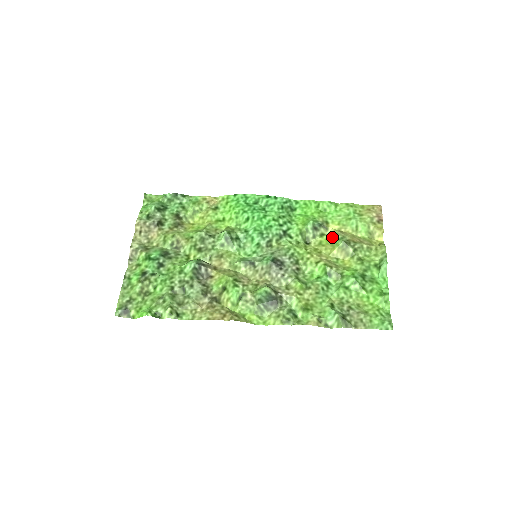
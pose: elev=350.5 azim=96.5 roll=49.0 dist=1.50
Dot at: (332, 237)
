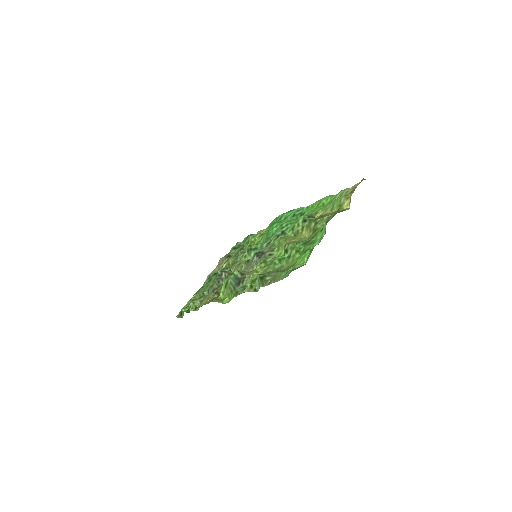
Dot at: occluded
